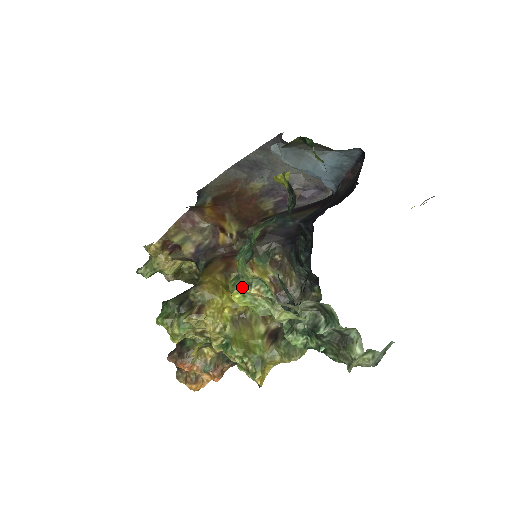
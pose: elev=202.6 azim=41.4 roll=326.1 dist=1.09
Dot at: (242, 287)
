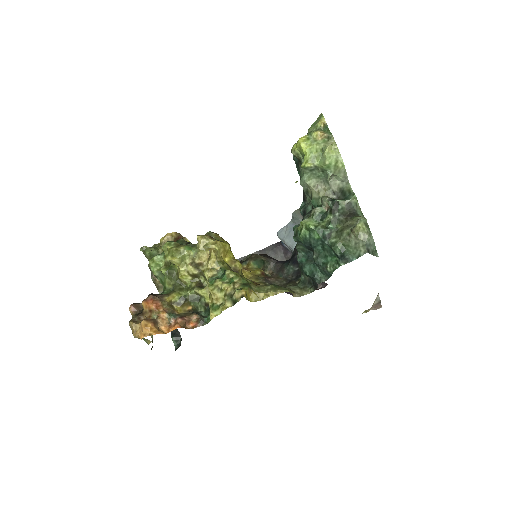
Dot at: (310, 133)
